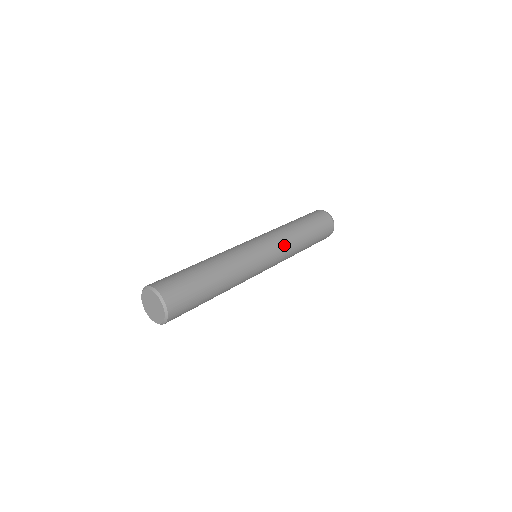
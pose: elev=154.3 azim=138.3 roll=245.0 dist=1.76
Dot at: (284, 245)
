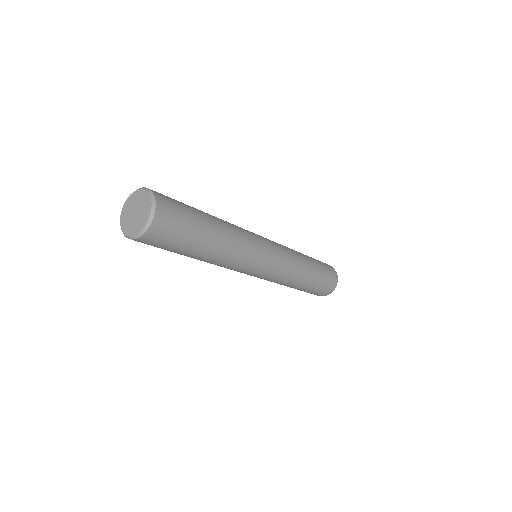
Dot at: (283, 246)
